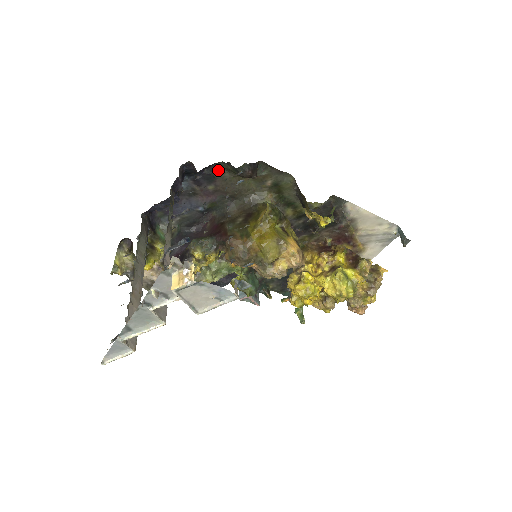
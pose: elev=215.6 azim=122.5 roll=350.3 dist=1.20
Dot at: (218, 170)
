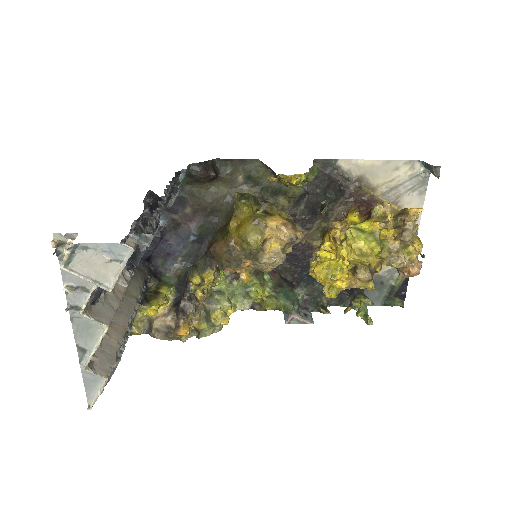
Dot at: (183, 189)
